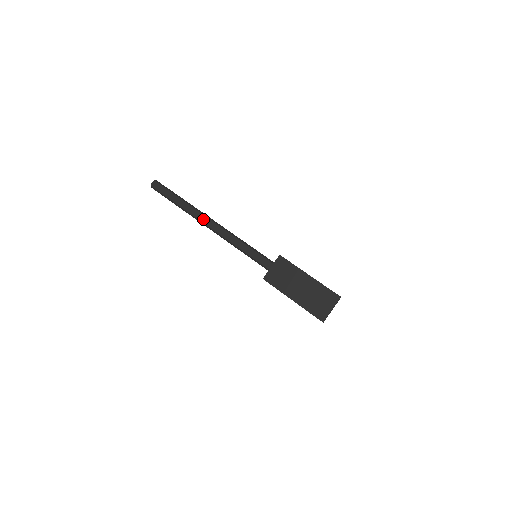
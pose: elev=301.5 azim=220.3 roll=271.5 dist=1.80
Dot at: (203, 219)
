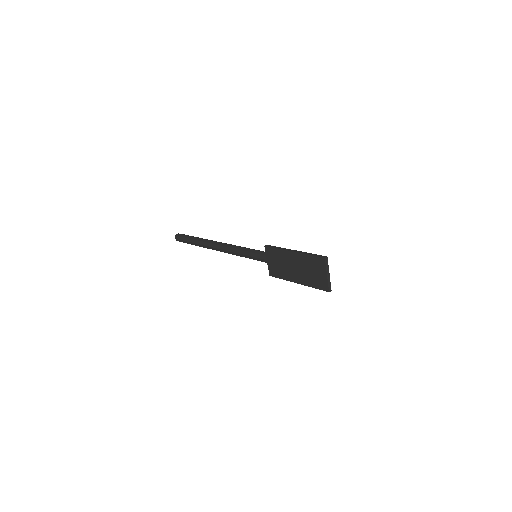
Dot at: (211, 247)
